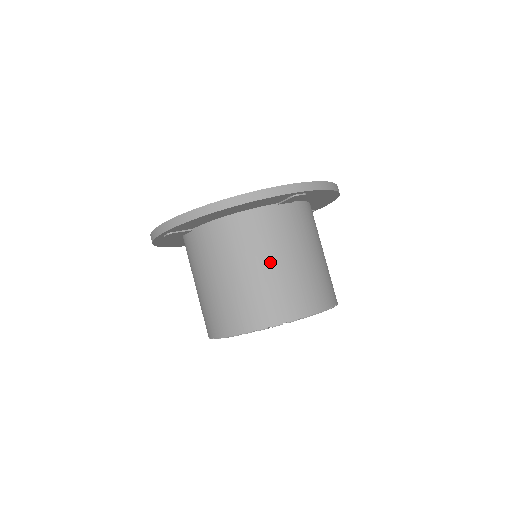
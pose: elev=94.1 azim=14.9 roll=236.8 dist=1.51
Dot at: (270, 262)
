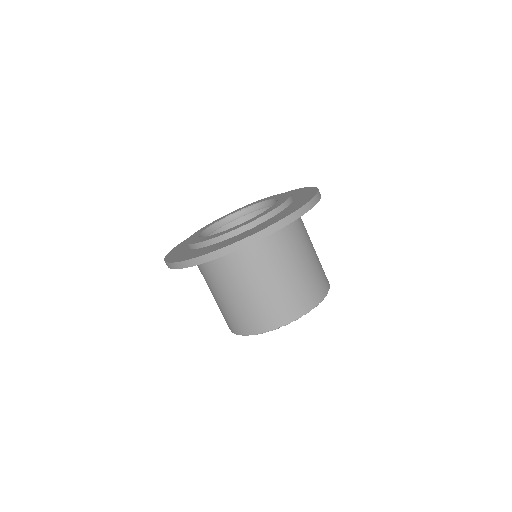
Dot at: (261, 283)
